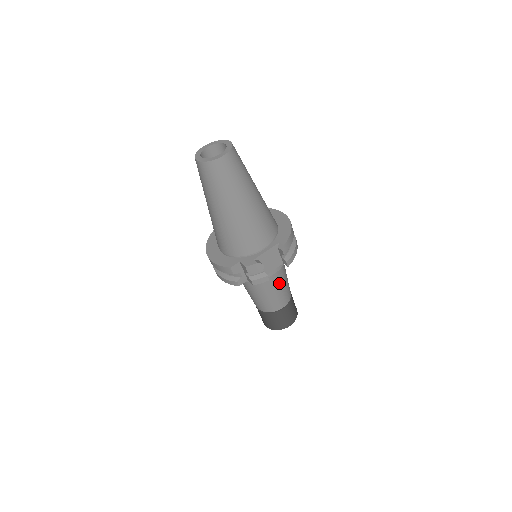
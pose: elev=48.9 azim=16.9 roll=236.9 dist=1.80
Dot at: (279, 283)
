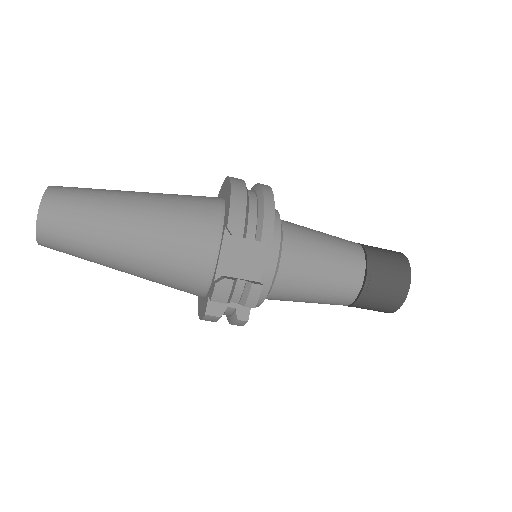
Dot at: (311, 262)
